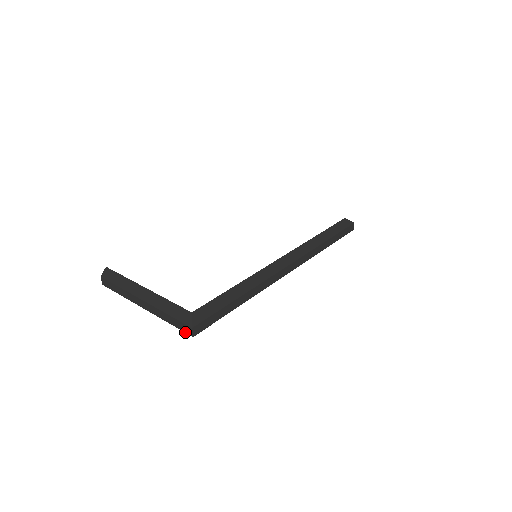
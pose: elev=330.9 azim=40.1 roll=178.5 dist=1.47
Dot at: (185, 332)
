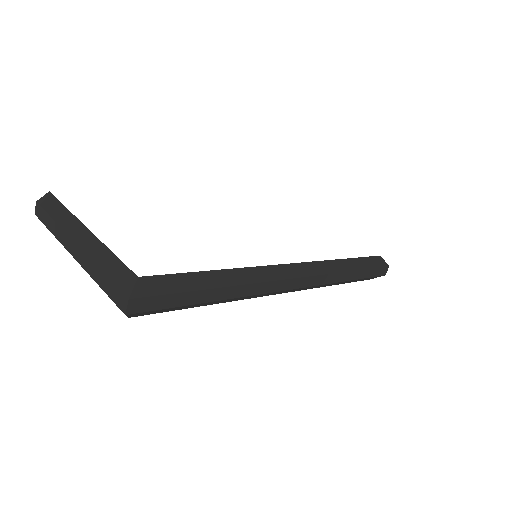
Dot at: (117, 304)
